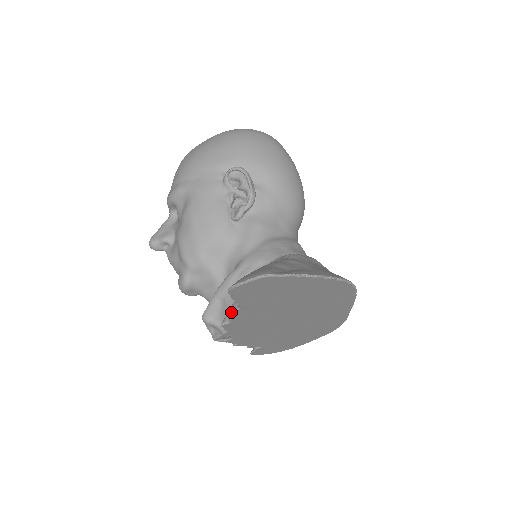
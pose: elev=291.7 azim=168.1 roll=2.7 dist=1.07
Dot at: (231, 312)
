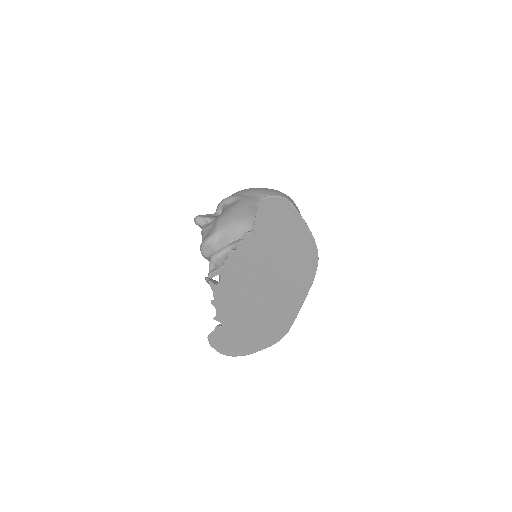
Dot at: (244, 234)
